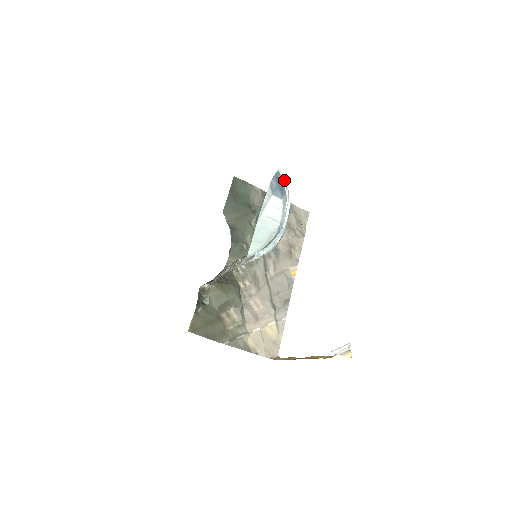
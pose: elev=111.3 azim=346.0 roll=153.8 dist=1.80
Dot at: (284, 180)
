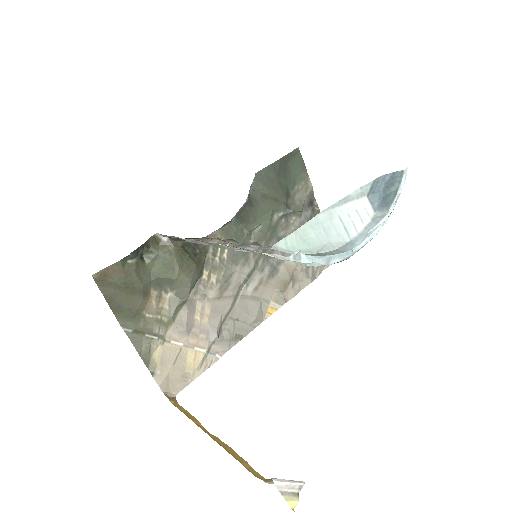
Dot at: (400, 189)
